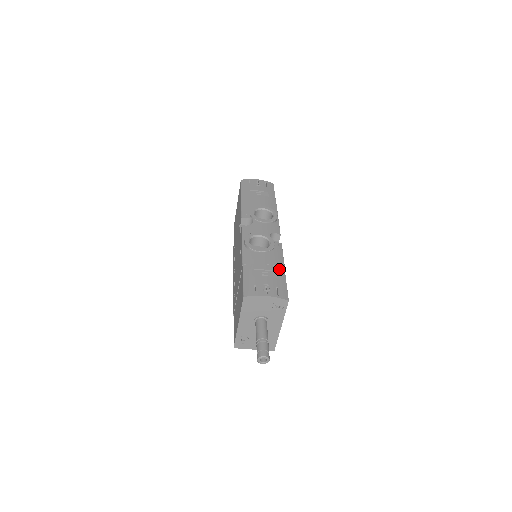
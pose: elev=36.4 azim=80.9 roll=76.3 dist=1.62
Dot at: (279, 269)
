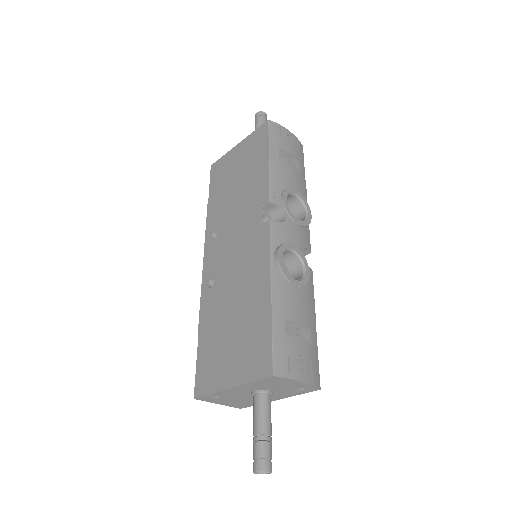
Dot at: (312, 324)
